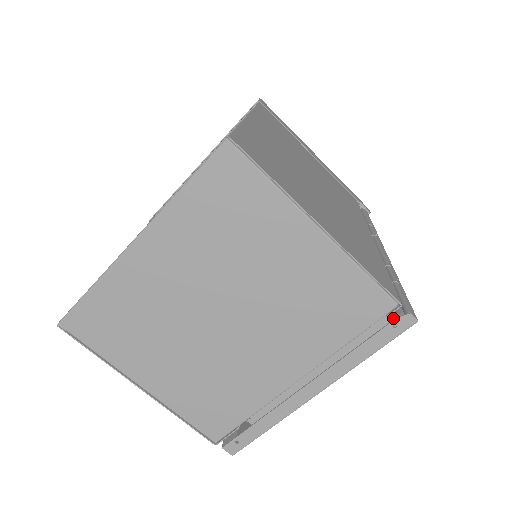
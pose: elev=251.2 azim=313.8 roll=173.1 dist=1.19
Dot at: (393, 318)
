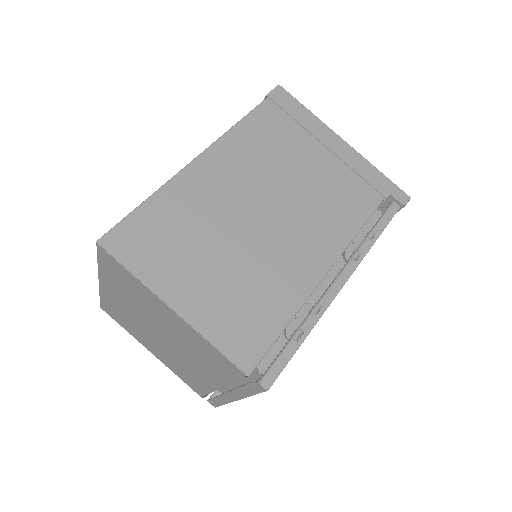
Dot at: occluded
